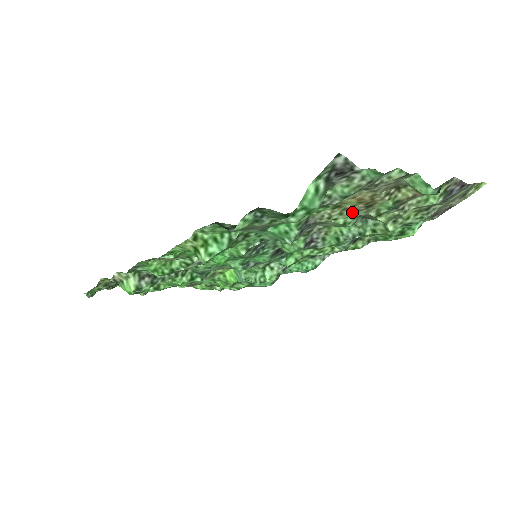
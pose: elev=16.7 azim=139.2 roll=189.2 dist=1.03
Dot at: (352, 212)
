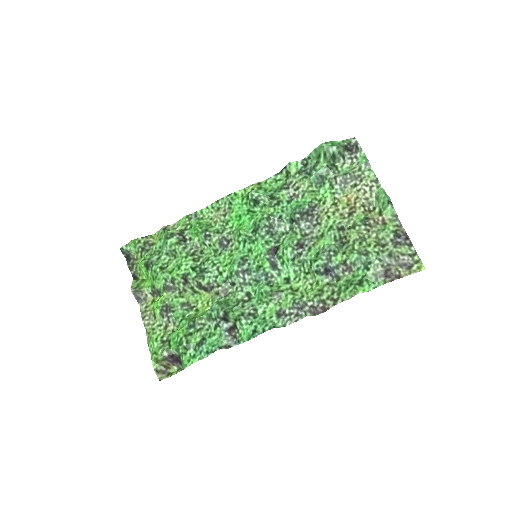
Dot at: (340, 217)
